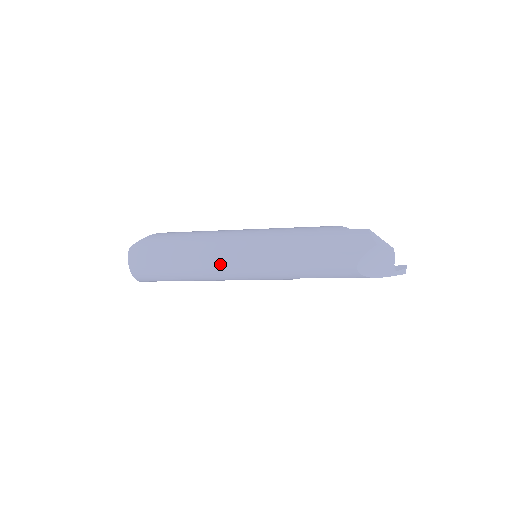
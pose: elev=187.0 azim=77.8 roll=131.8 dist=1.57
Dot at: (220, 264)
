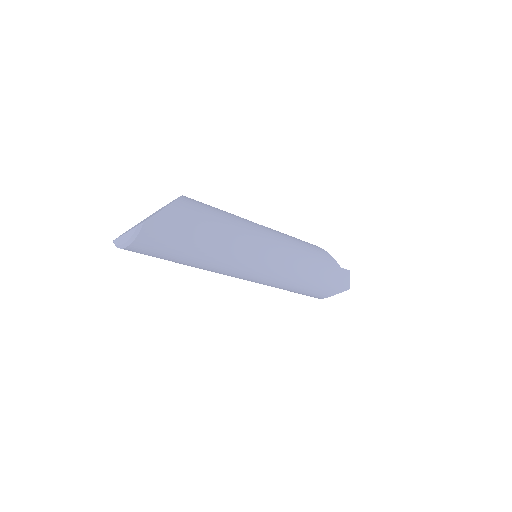
Dot at: (236, 270)
